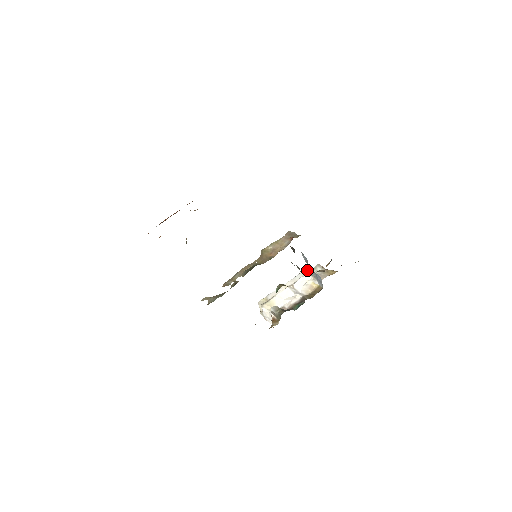
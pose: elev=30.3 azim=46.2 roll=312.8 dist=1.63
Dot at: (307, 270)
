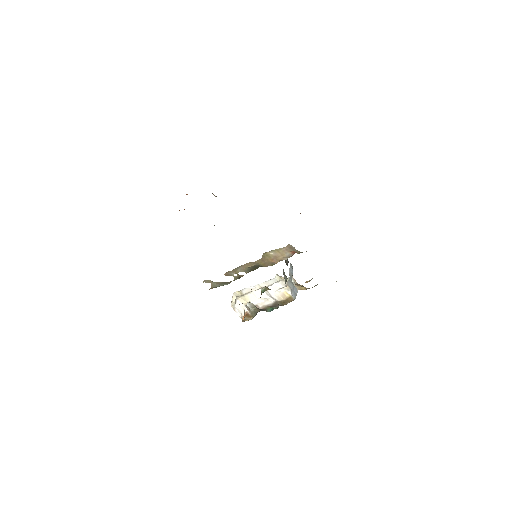
Dot at: (281, 278)
